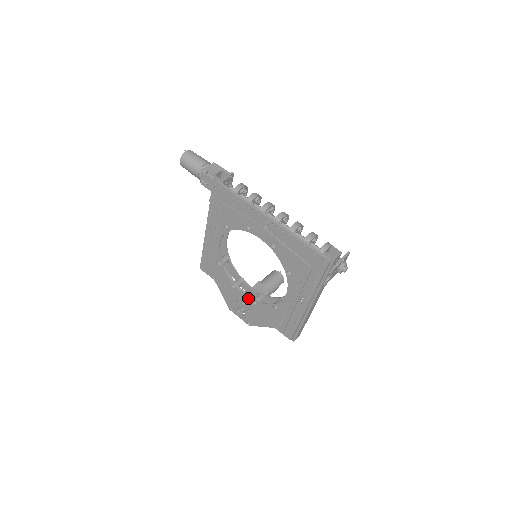
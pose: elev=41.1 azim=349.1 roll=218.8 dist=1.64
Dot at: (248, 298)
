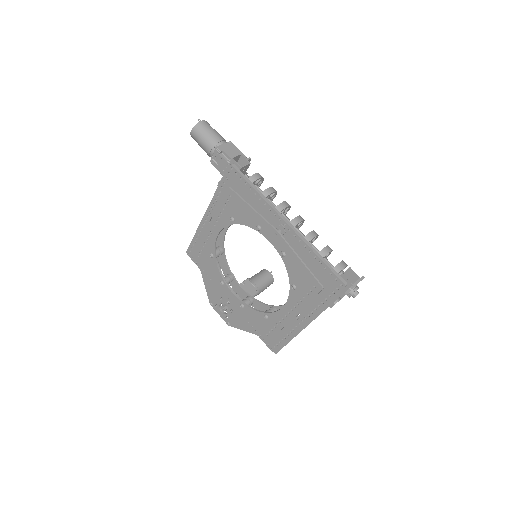
Dot at: (236, 299)
